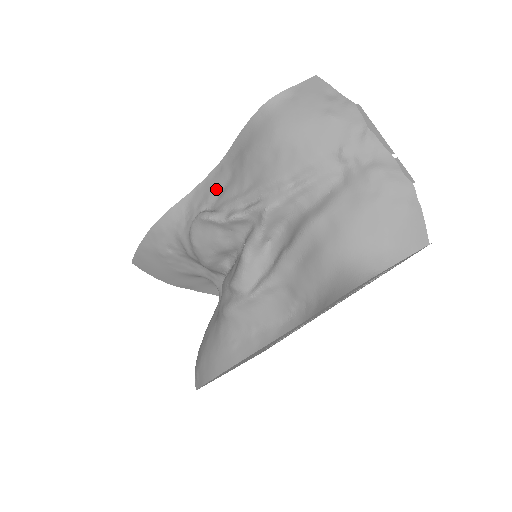
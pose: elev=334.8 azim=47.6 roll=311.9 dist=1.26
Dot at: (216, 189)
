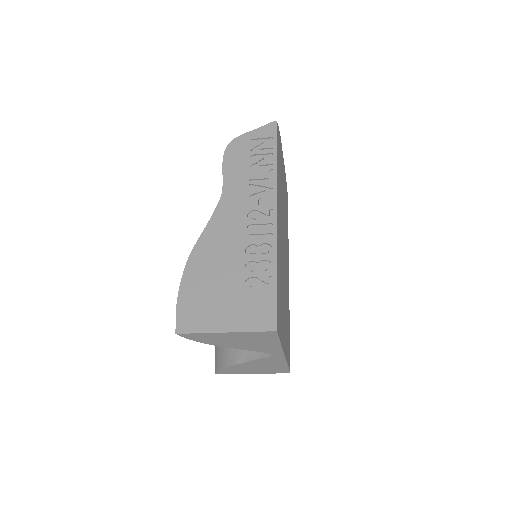
Dot at: occluded
